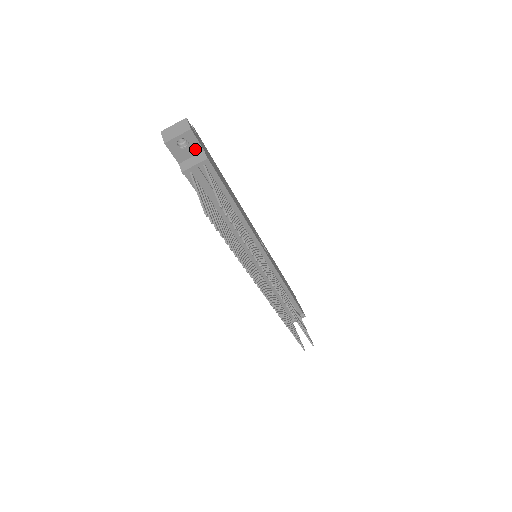
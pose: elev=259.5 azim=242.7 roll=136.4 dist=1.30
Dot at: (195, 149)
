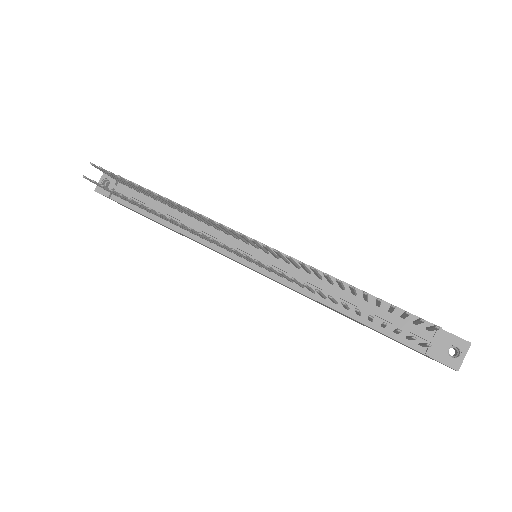
Dot at: occluded
